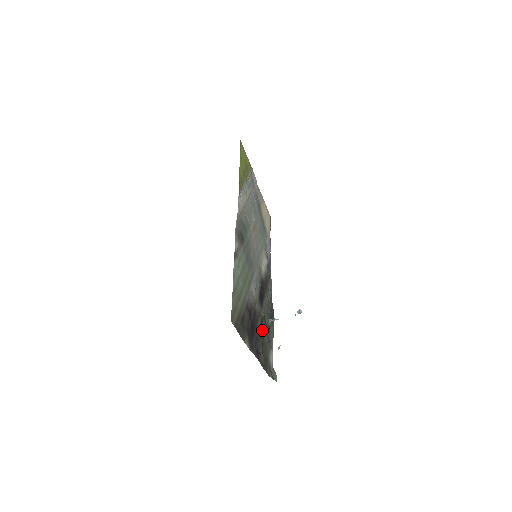
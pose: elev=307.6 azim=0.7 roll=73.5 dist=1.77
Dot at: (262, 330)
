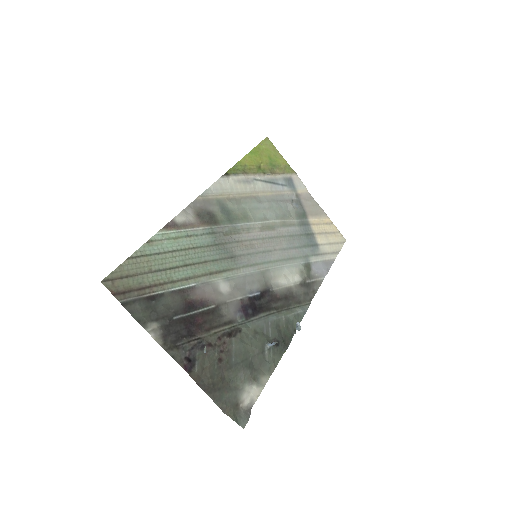
Dot at: (228, 343)
